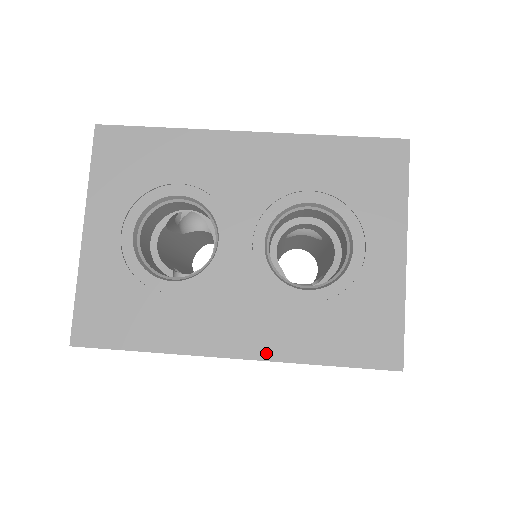
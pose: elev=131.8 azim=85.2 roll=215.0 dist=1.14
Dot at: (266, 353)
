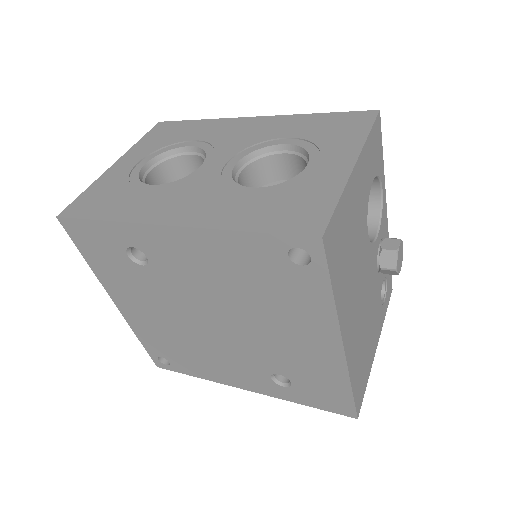
Dot at: (197, 222)
